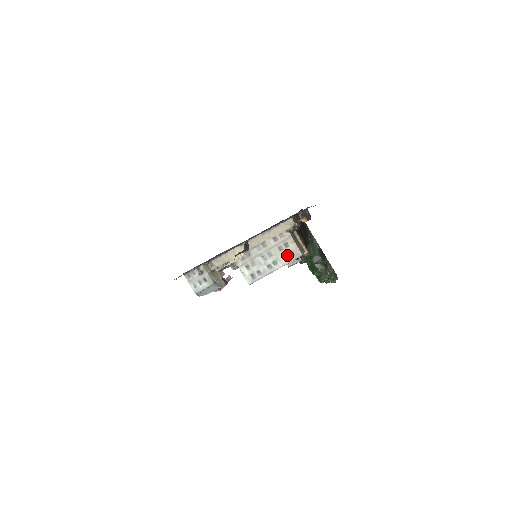
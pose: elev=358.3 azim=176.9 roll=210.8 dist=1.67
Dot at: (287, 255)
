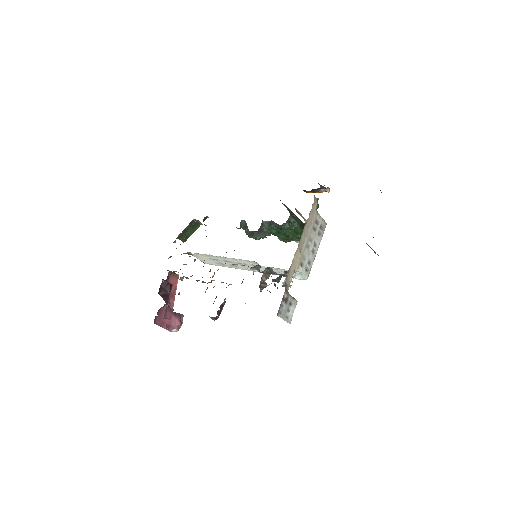
Dot at: (320, 231)
